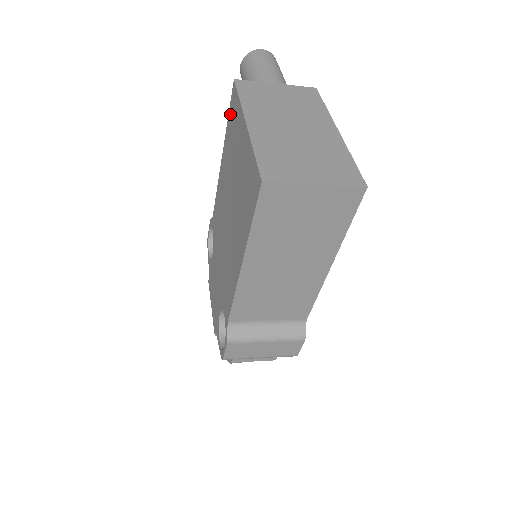
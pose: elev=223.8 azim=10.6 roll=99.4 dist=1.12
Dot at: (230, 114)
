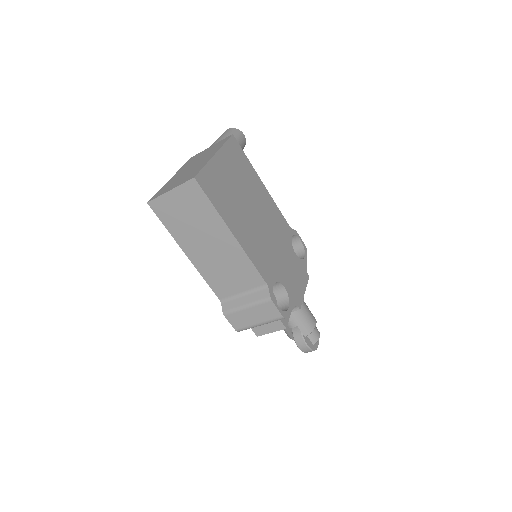
Dot at: occluded
